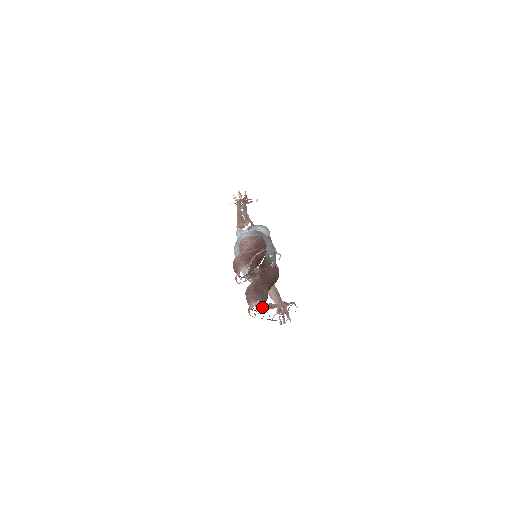
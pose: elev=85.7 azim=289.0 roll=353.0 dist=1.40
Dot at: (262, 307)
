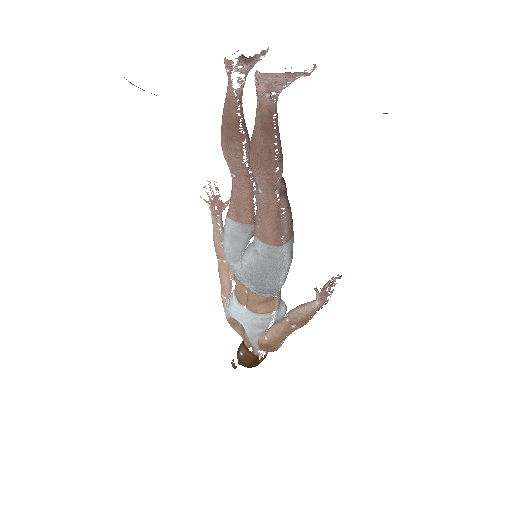
Dot at: occluded
